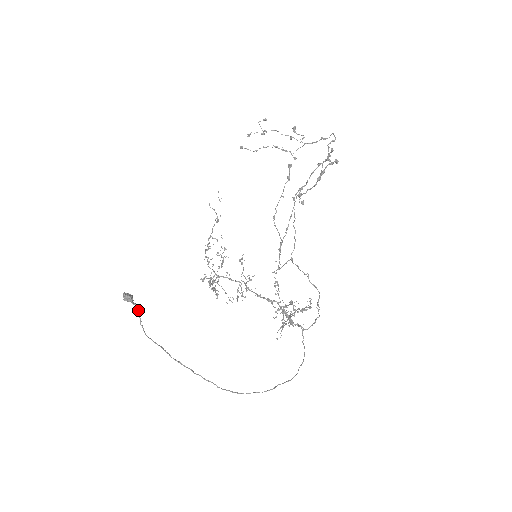
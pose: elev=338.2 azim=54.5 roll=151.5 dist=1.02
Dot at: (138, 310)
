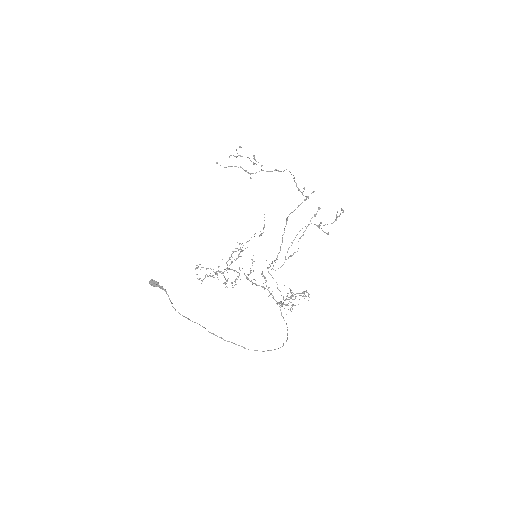
Dot at: occluded
